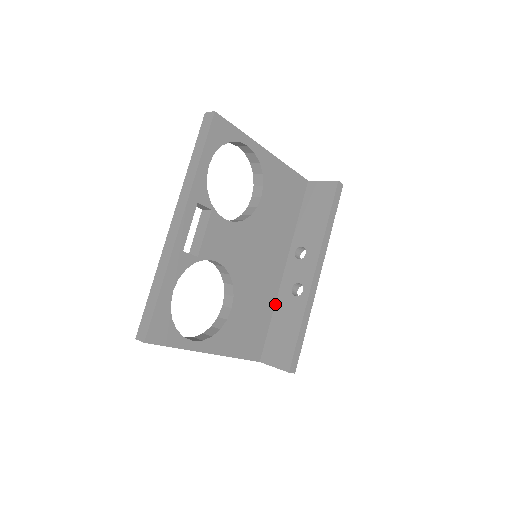
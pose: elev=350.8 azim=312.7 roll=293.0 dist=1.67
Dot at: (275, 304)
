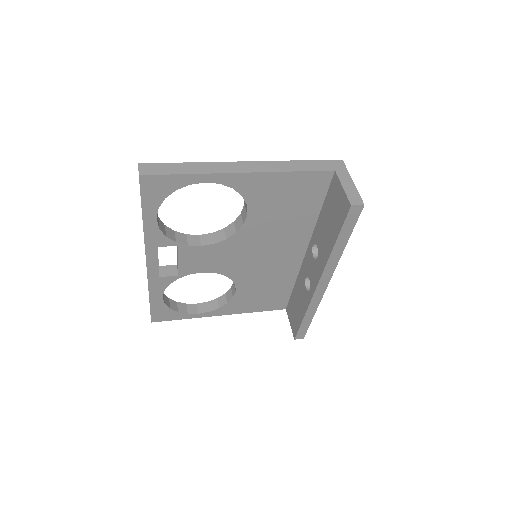
Dot at: (297, 277)
